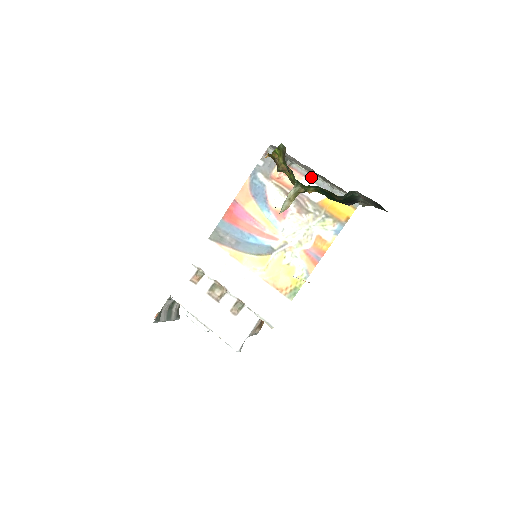
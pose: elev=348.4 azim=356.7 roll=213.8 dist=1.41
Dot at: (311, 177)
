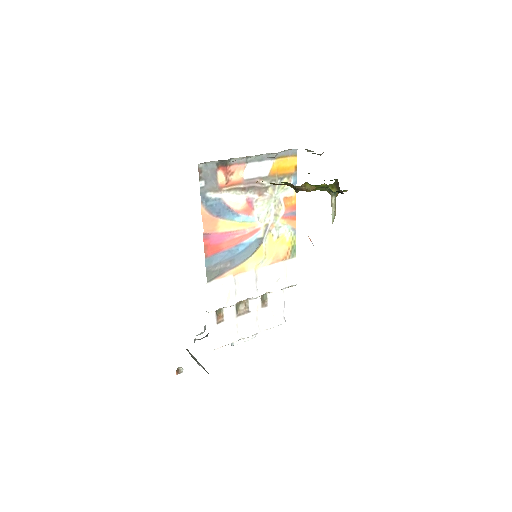
Dot at: (252, 159)
